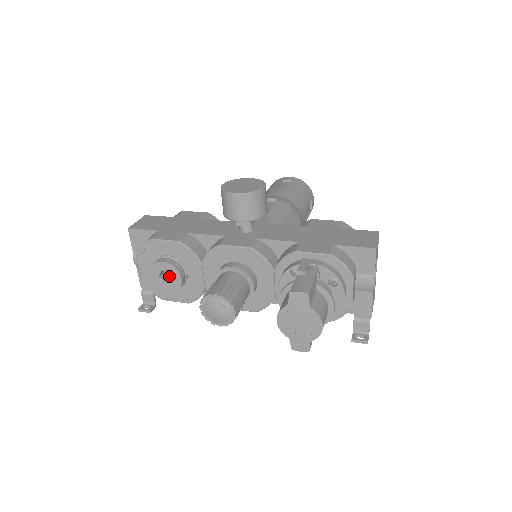
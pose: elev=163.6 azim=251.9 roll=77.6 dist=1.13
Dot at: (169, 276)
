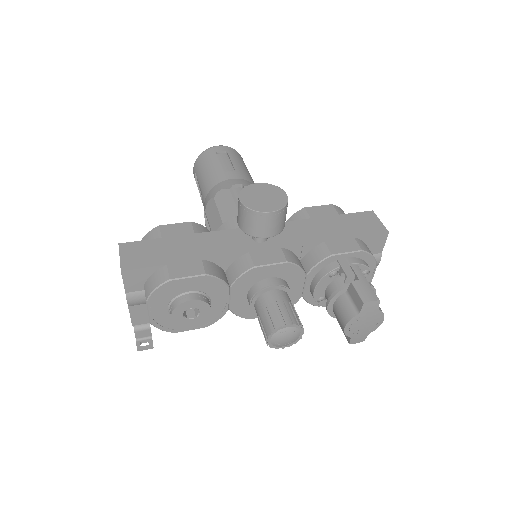
Dot at: occluded
